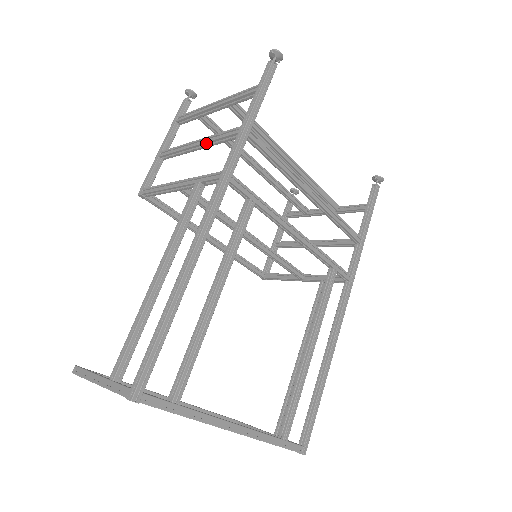
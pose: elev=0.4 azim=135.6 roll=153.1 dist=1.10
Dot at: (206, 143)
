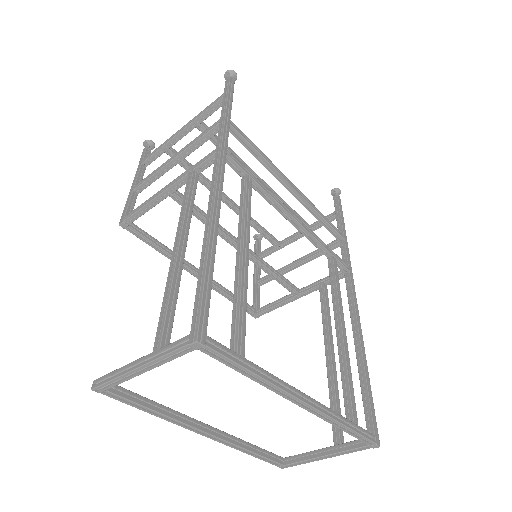
Dot at: (186, 151)
